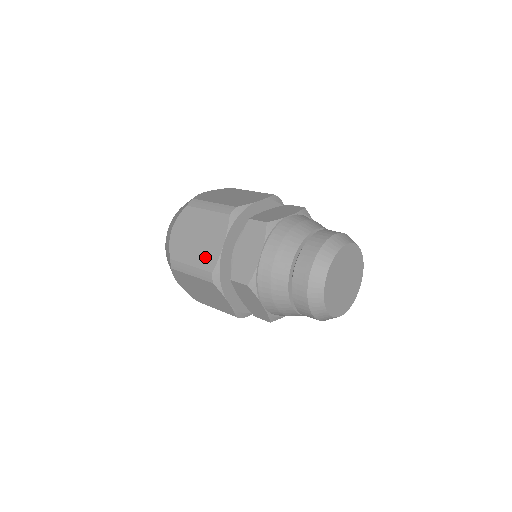
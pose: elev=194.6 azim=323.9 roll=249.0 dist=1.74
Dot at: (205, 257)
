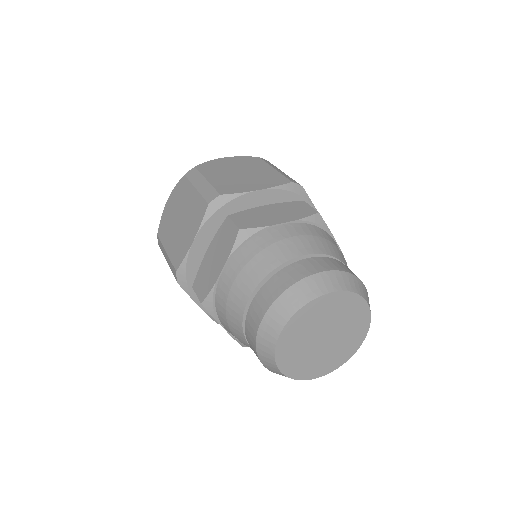
Dot at: (229, 184)
